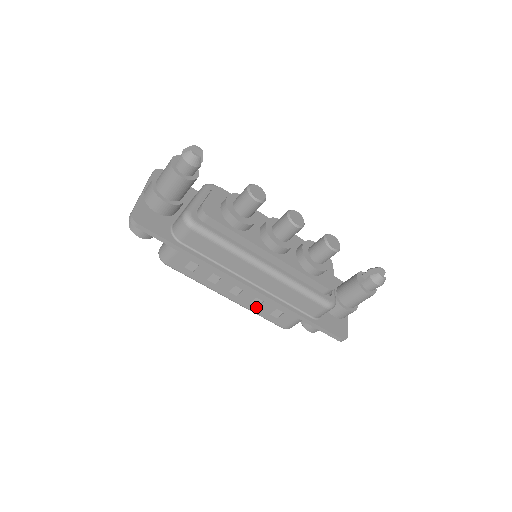
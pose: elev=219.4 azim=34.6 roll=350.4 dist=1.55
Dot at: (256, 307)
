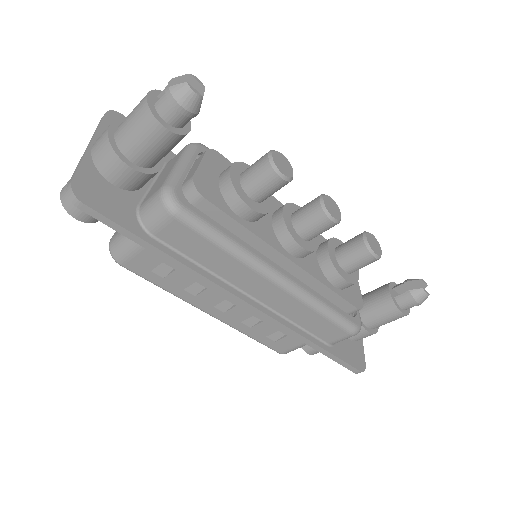
Dot at: (249, 327)
